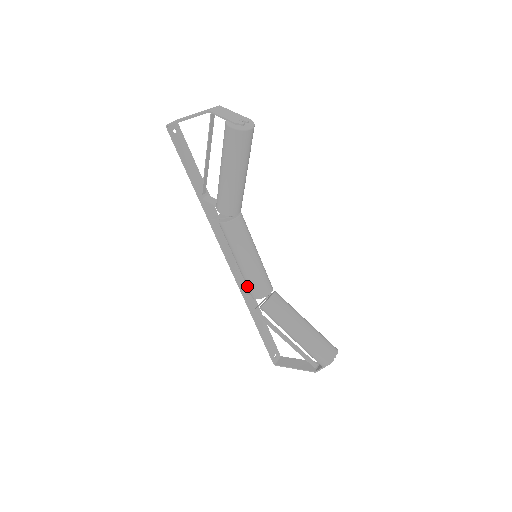
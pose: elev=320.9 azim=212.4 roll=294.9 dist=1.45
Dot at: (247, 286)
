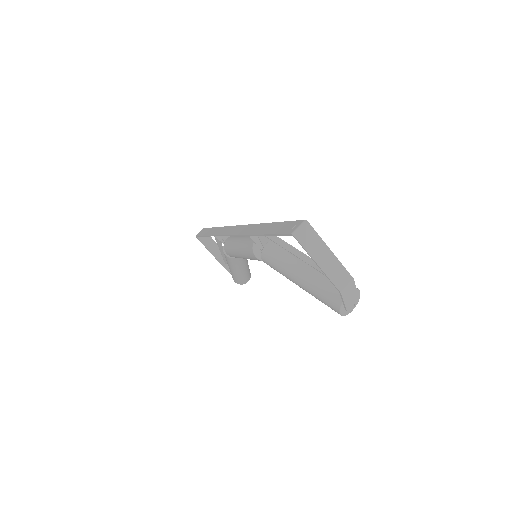
Dot at: (228, 249)
